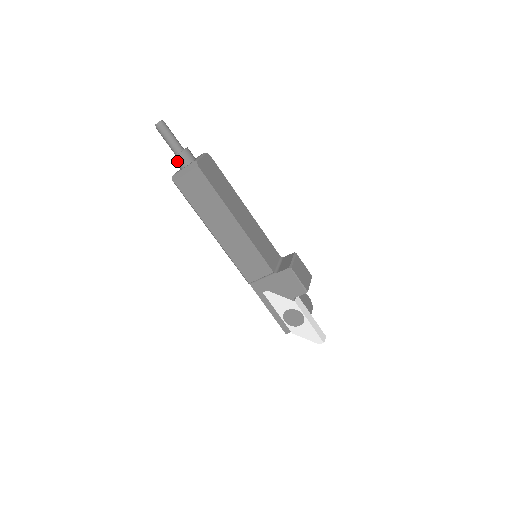
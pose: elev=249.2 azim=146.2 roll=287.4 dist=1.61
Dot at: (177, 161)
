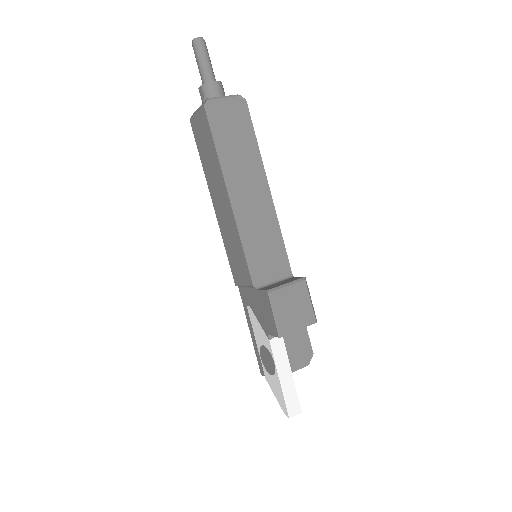
Dot at: (200, 95)
